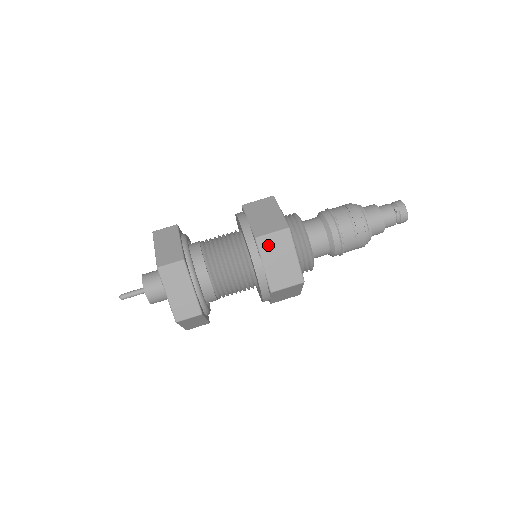
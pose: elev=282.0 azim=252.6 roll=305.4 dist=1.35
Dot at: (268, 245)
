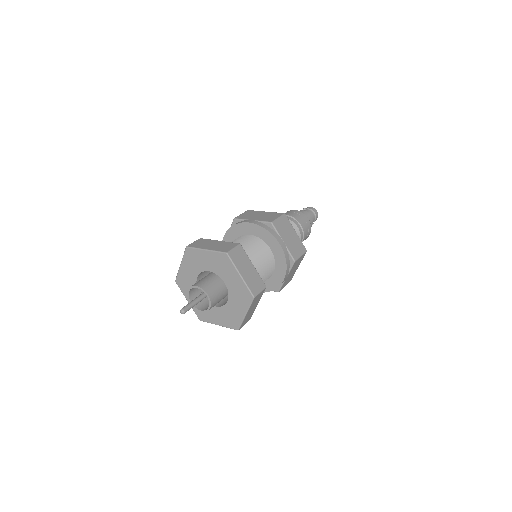
Dot at: (244, 216)
